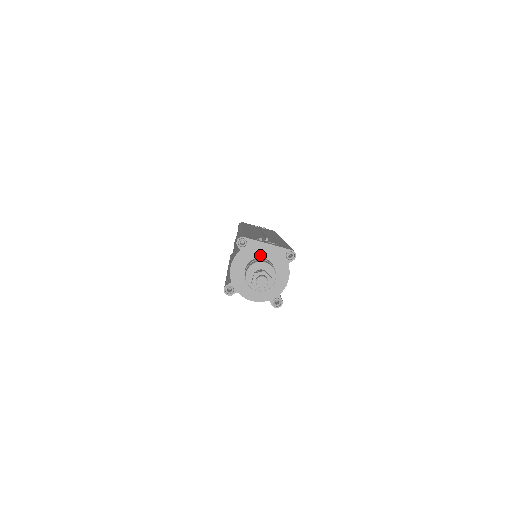
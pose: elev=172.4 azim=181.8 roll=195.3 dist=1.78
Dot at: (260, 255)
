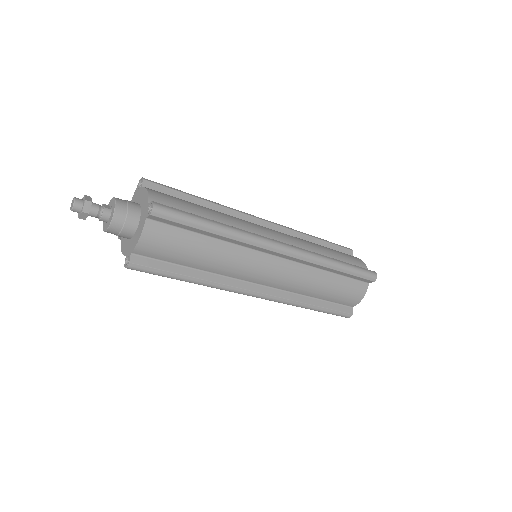
Dot at: occluded
